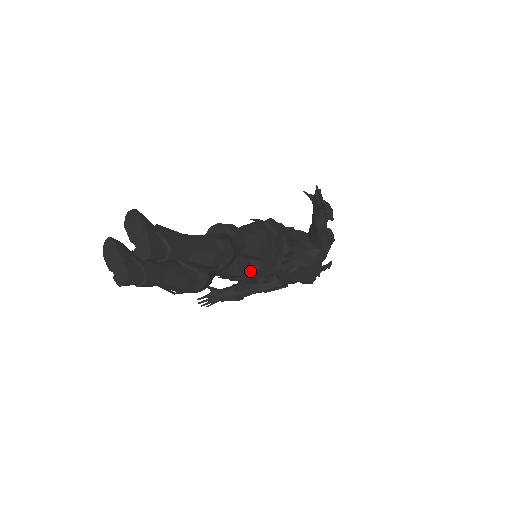
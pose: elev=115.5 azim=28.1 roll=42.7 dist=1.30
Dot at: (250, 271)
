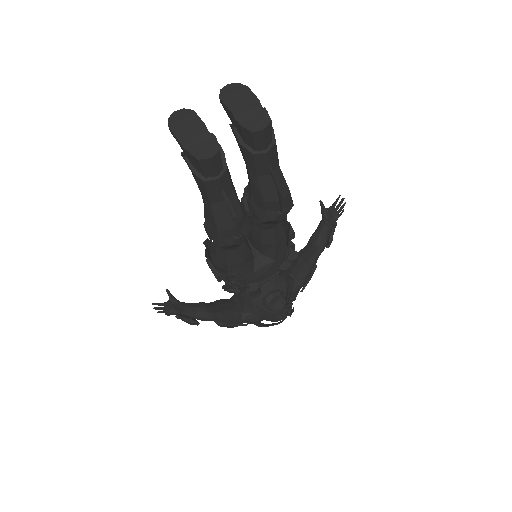
Dot at: (252, 267)
